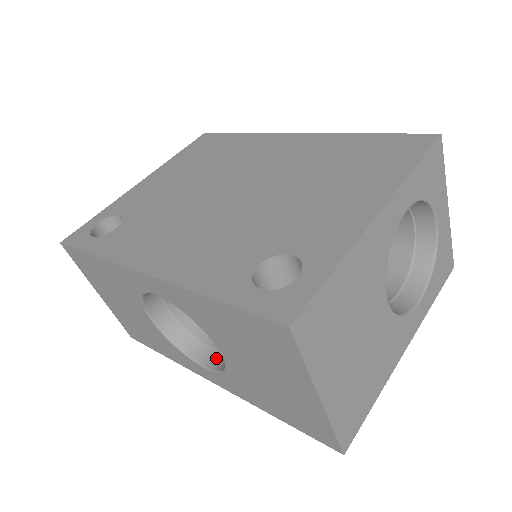
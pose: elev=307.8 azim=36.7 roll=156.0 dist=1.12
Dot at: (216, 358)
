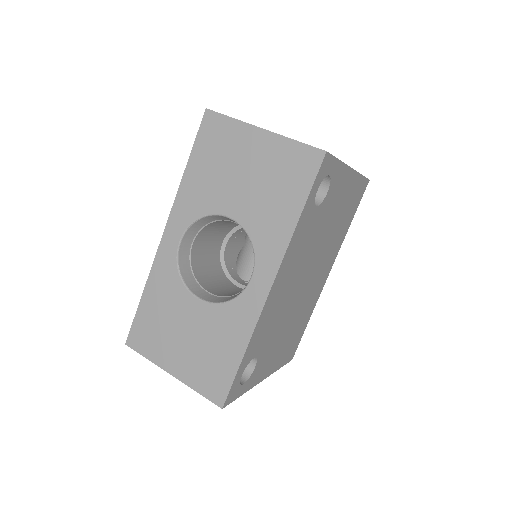
Dot at: occluded
